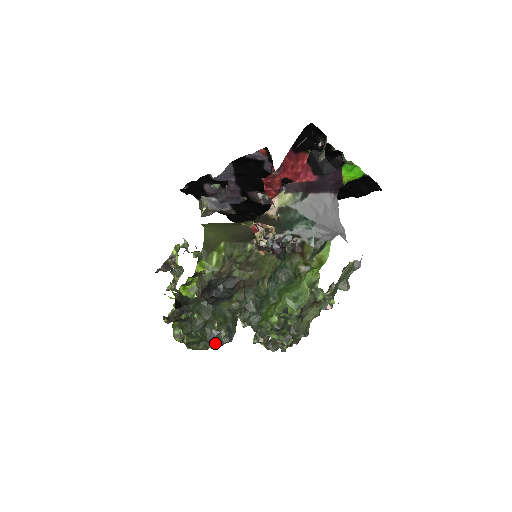
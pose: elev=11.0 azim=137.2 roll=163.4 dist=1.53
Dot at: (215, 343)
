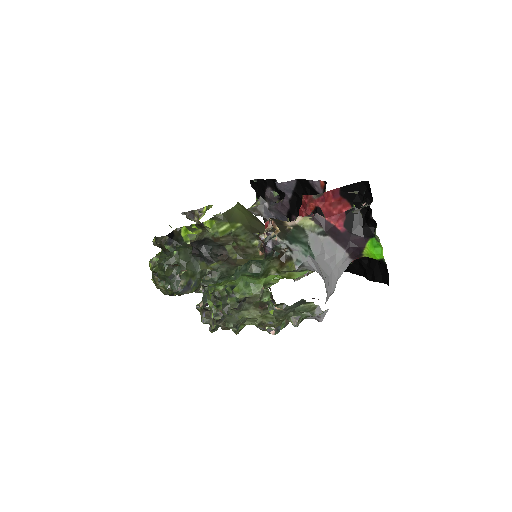
Dot at: (171, 285)
